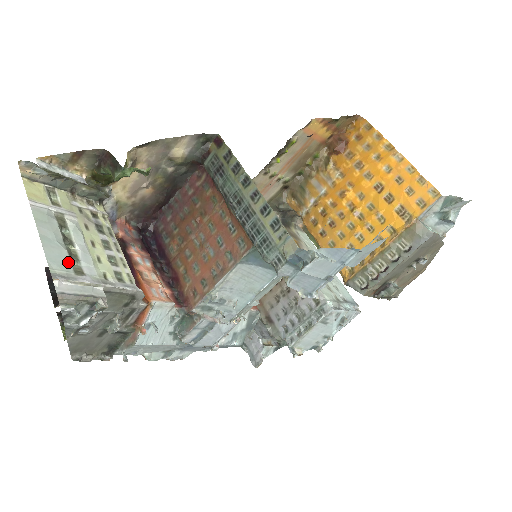
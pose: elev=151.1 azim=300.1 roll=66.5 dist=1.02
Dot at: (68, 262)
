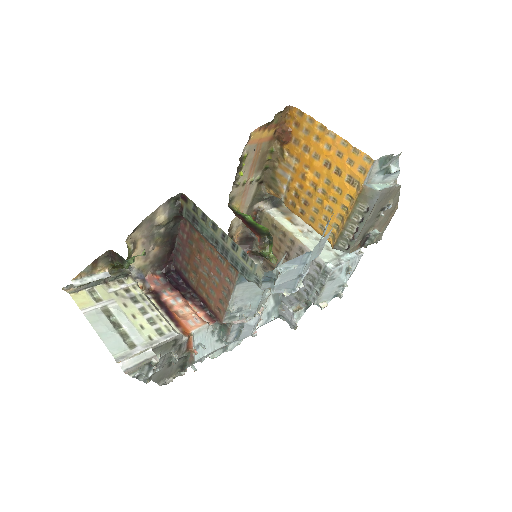
Dot at: (122, 343)
